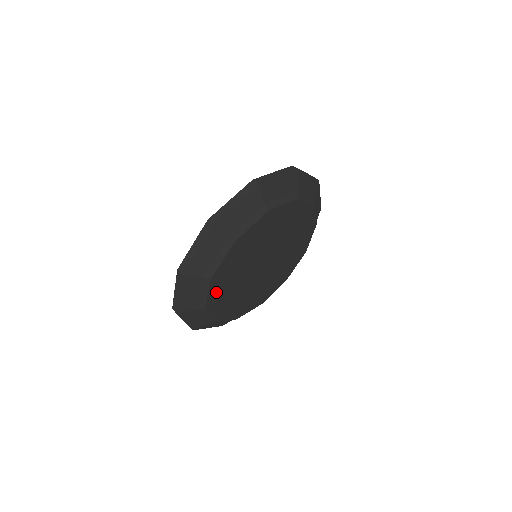
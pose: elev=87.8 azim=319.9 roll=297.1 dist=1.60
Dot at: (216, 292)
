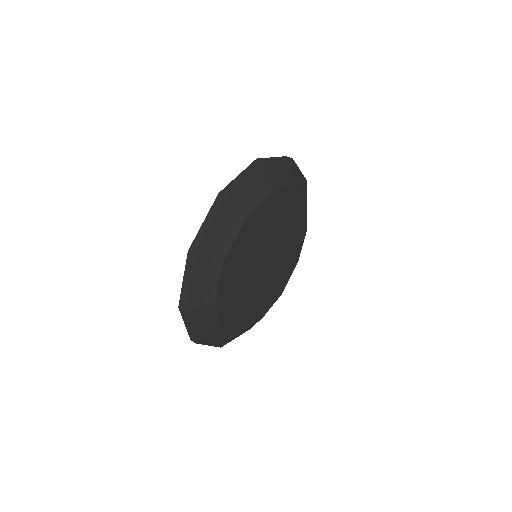
Dot at: (226, 311)
